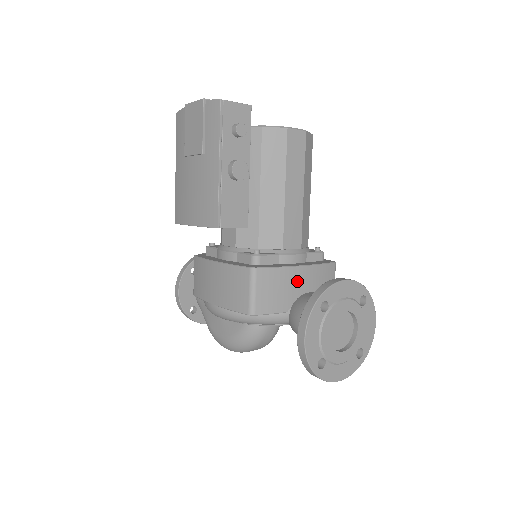
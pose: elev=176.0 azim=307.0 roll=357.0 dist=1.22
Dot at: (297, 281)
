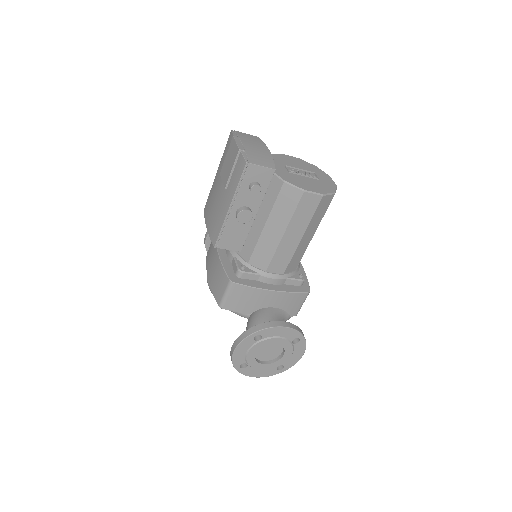
Dot at: (265, 299)
